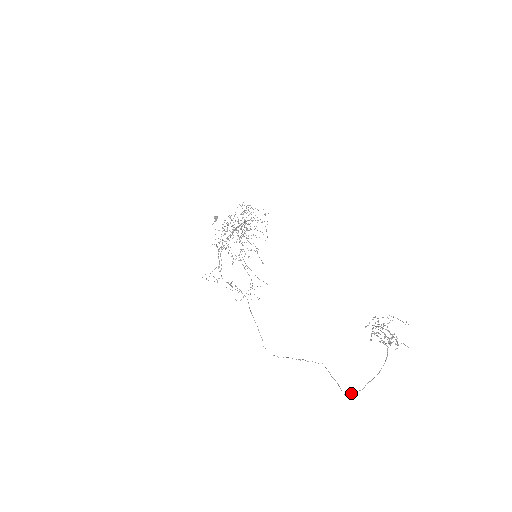
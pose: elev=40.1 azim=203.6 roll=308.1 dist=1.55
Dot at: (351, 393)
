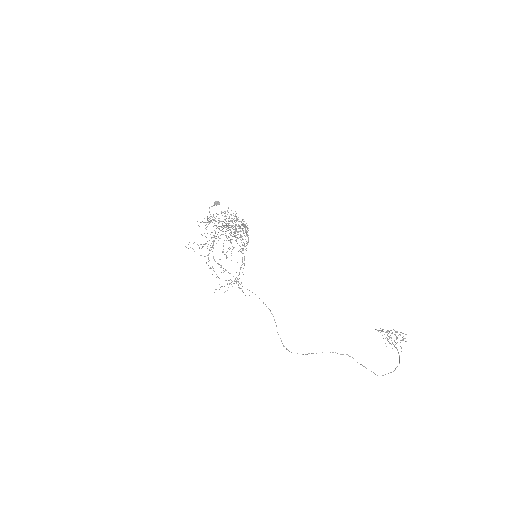
Dot at: occluded
